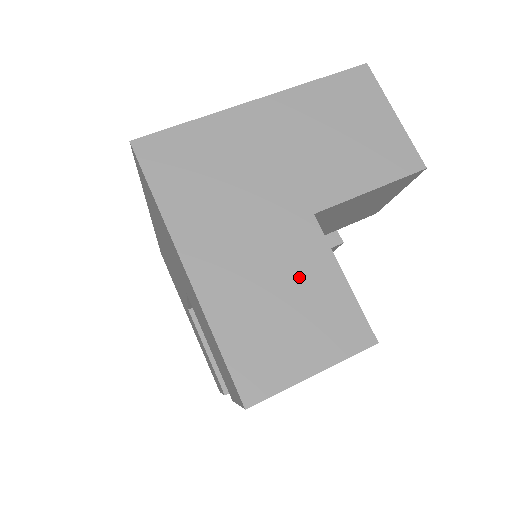
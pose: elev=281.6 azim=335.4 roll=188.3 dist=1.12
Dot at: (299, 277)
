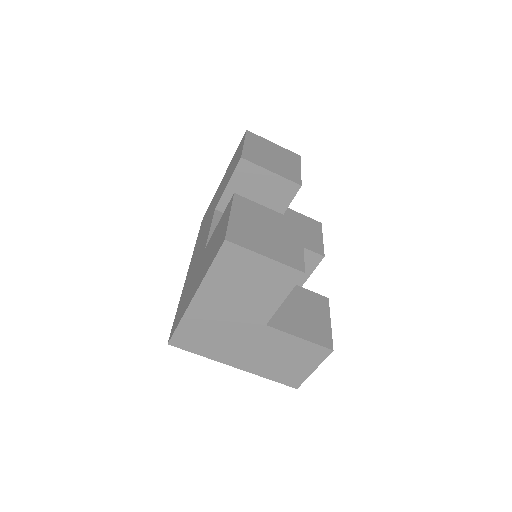
Dot at: (281, 348)
